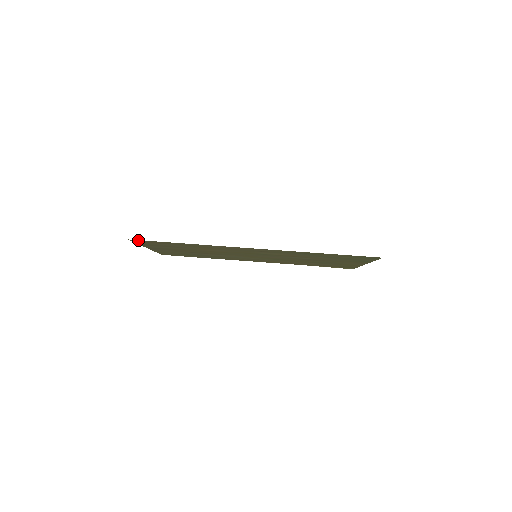
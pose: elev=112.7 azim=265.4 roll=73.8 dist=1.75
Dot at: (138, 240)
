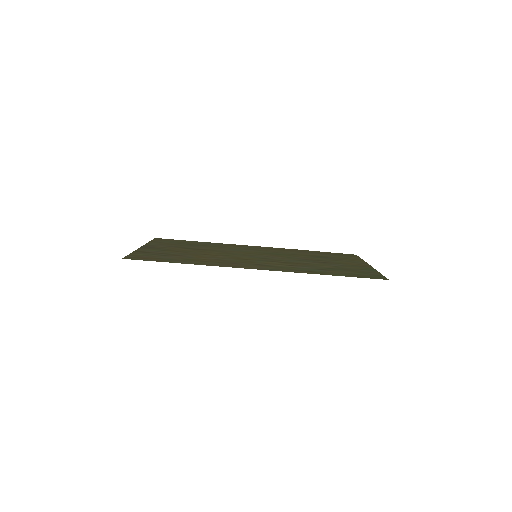
Dot at: (133, 259)
